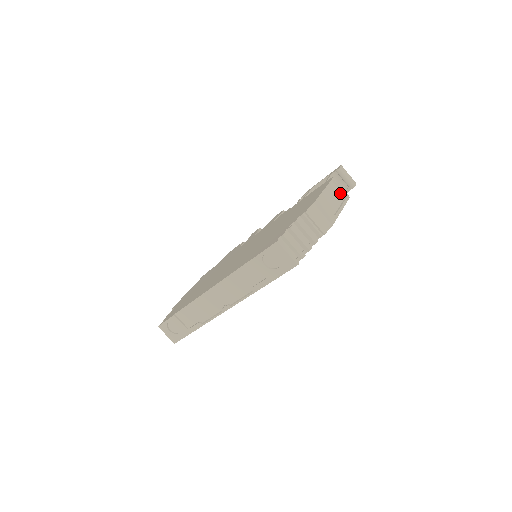
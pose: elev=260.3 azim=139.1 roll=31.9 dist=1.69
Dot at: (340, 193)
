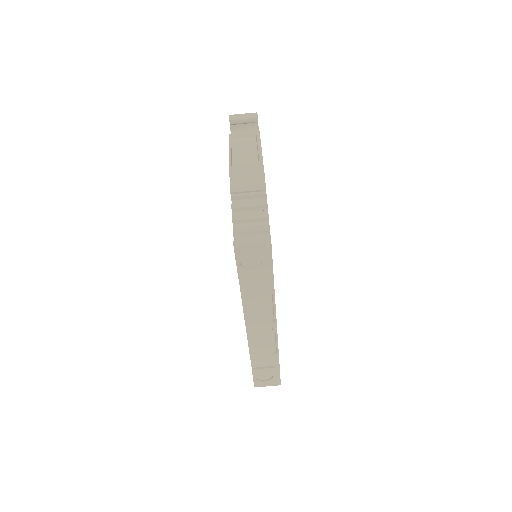
Dot at: (248, 139)
